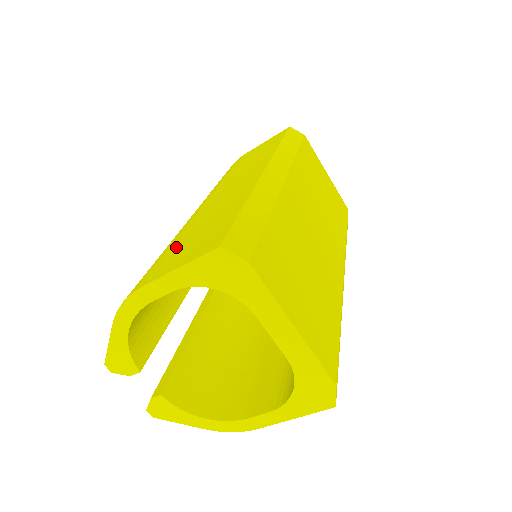
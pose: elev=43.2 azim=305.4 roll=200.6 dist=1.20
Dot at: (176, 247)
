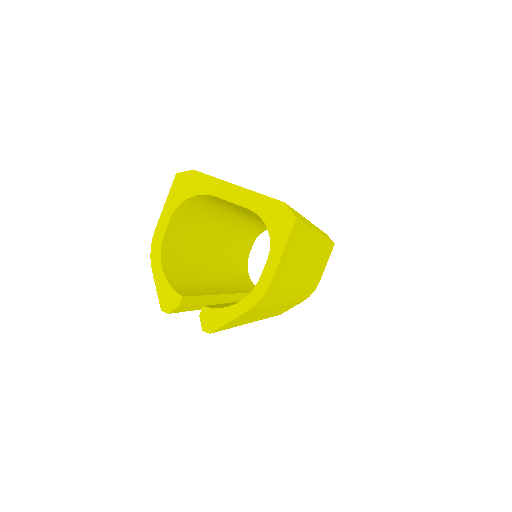
Dot at: occluded
